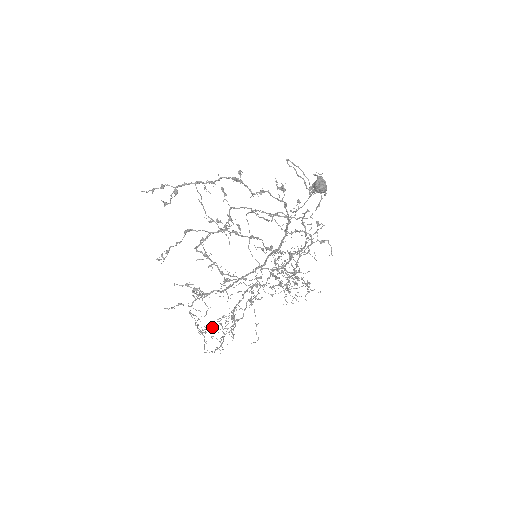
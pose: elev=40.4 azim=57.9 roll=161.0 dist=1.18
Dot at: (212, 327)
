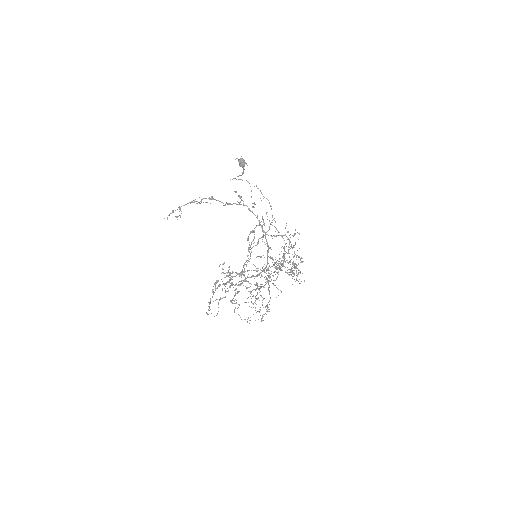
Dot at: (255, 320)
